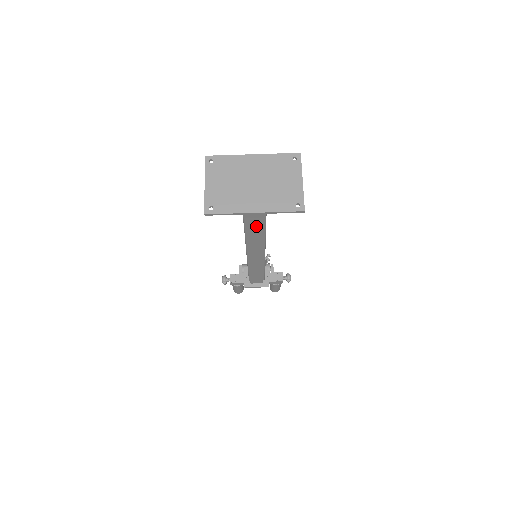
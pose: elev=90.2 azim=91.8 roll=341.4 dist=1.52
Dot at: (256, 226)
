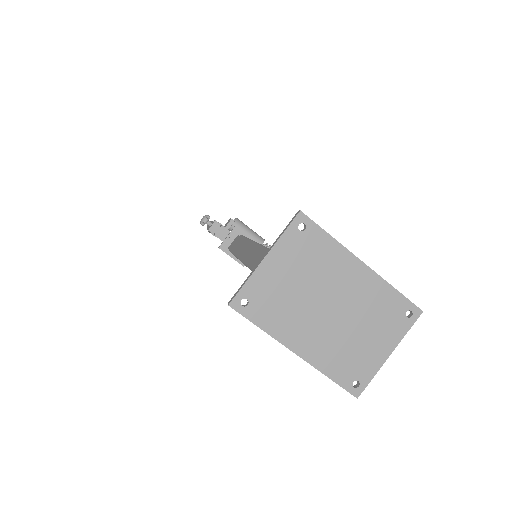
Dot at: occluded
